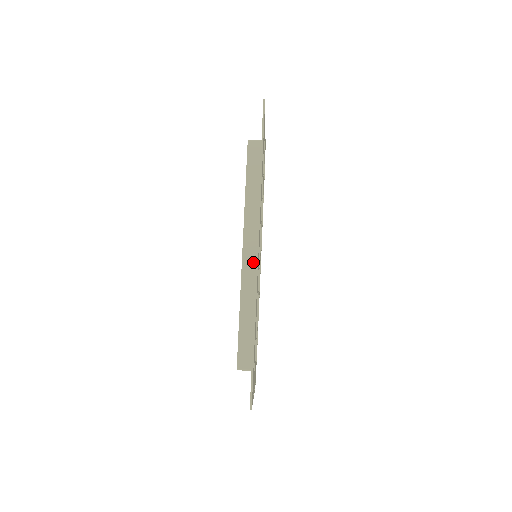
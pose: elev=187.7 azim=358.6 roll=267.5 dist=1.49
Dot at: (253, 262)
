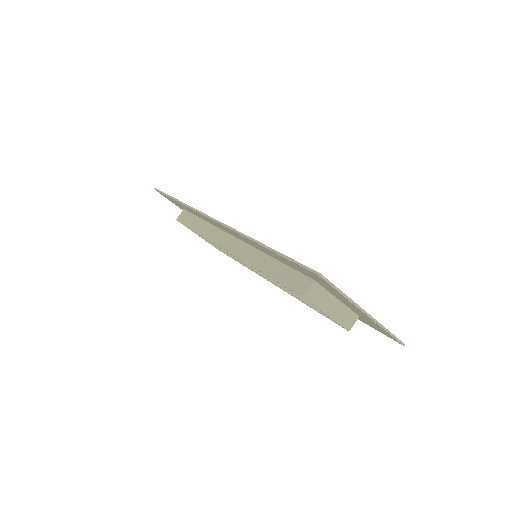
Dot at: (238, 243)
